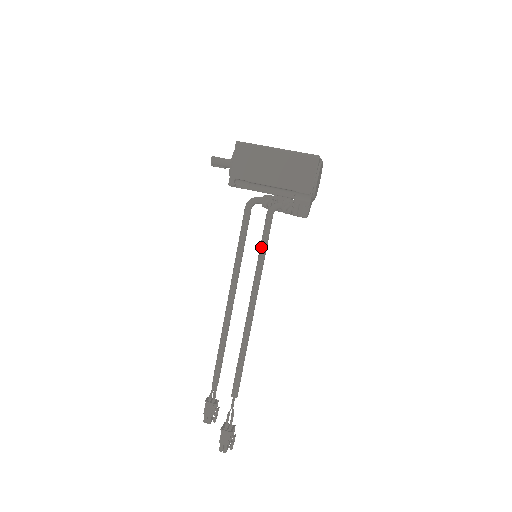
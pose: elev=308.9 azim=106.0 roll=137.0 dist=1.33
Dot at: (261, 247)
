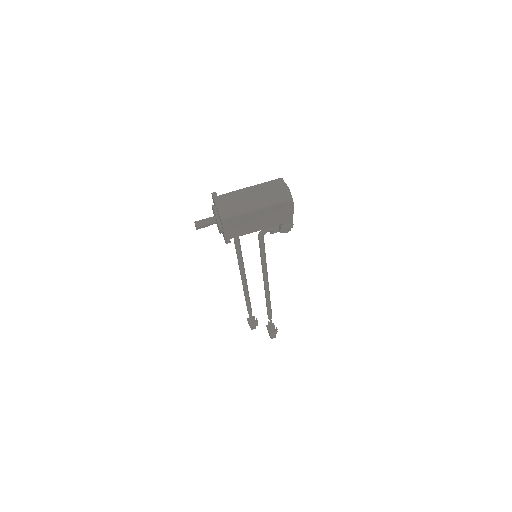
Dot at: (262, 256)
